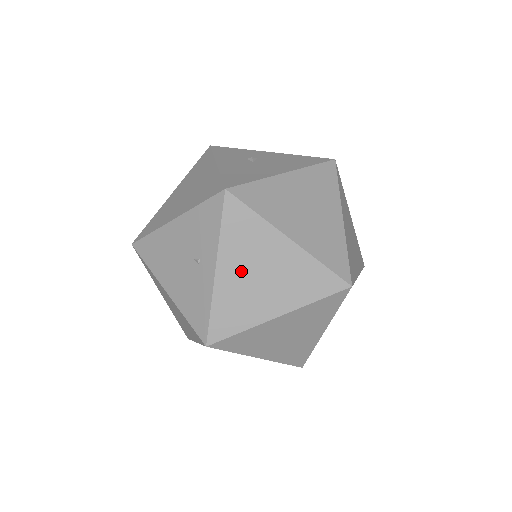
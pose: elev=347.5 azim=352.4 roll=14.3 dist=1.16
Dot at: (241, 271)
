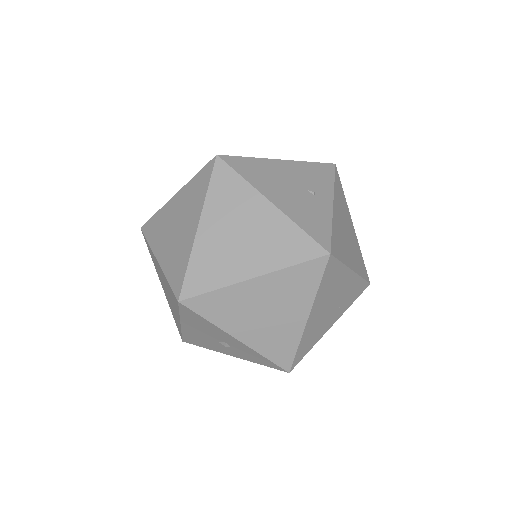
Dot at: (341, 219)
